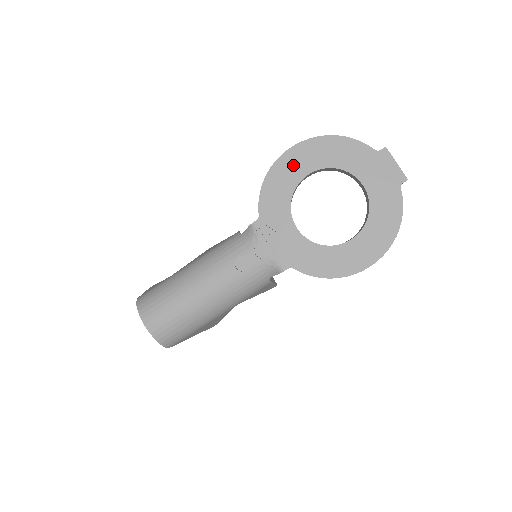
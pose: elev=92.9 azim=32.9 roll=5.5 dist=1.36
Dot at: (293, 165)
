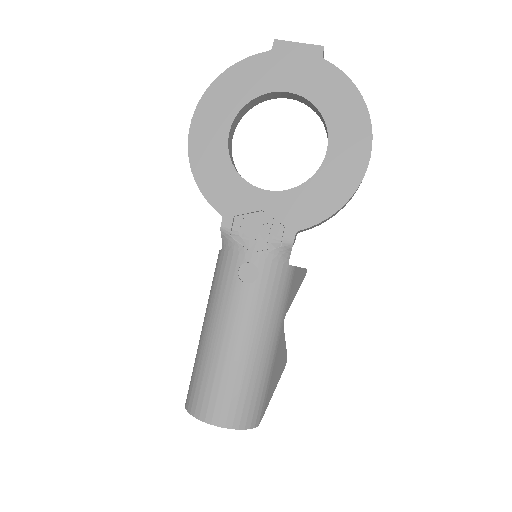
Dot at: (207, 138)
